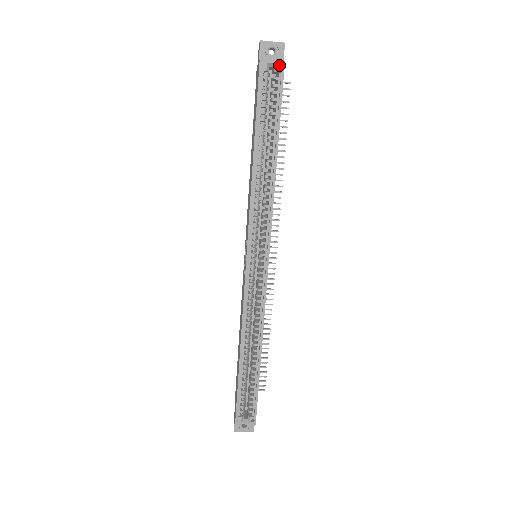
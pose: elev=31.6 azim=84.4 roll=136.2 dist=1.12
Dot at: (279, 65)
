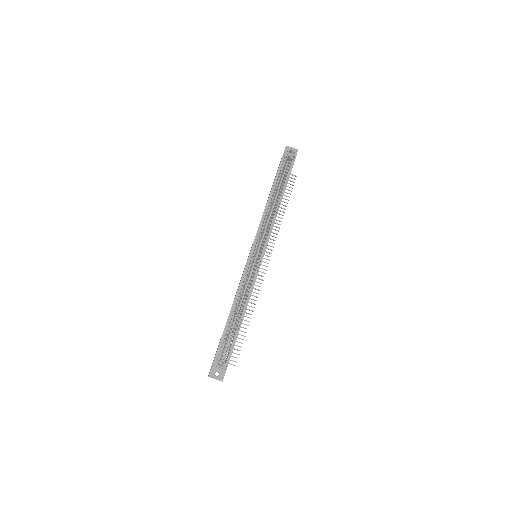
Dot at: occluded
